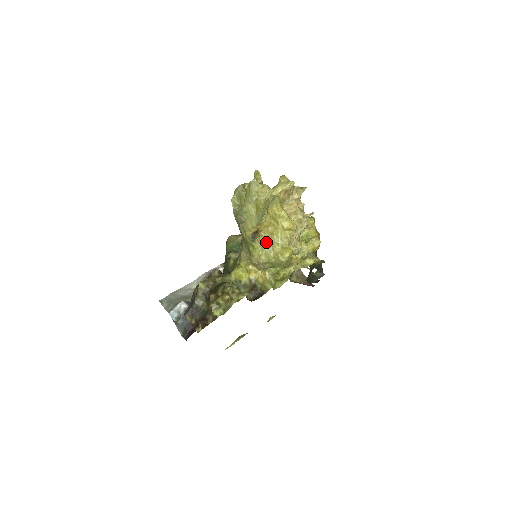
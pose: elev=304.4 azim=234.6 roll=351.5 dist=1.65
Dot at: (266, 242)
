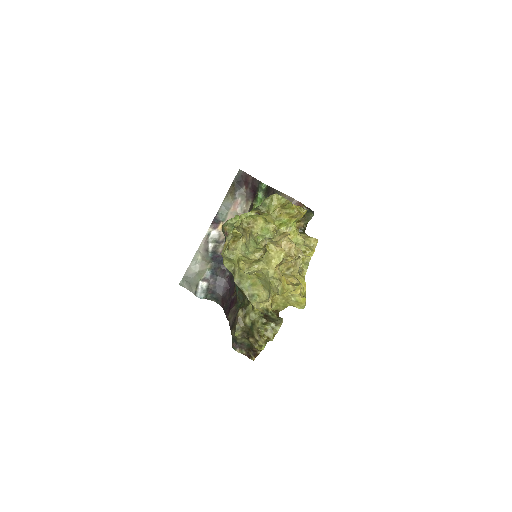
Dot at: (280, 301)
